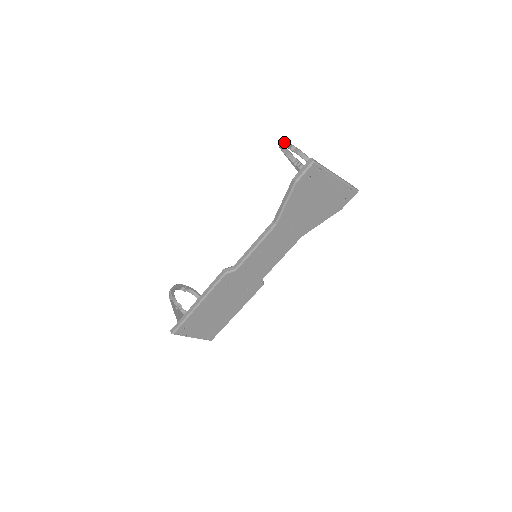
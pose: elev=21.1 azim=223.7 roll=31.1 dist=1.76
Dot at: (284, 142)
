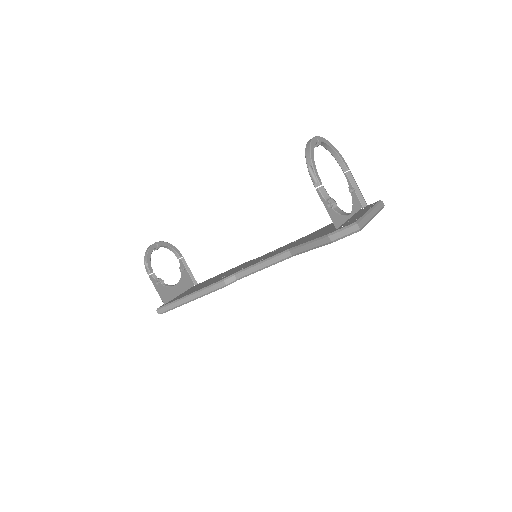
Dot at: (313, 158)
